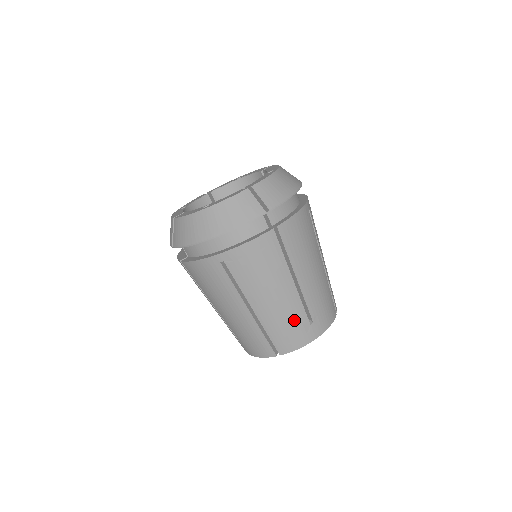
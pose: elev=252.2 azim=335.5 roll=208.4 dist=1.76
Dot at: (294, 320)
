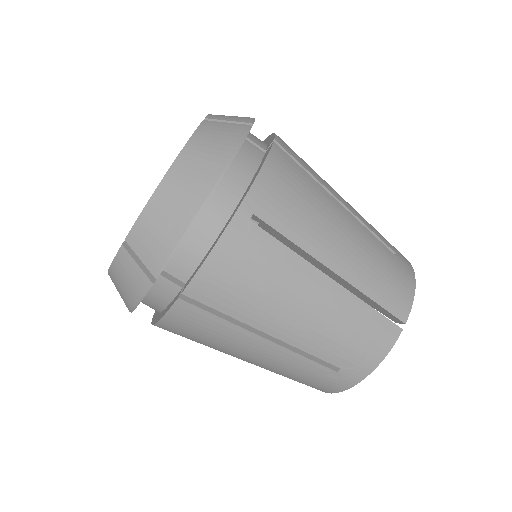
Dot at: (305, 372)
